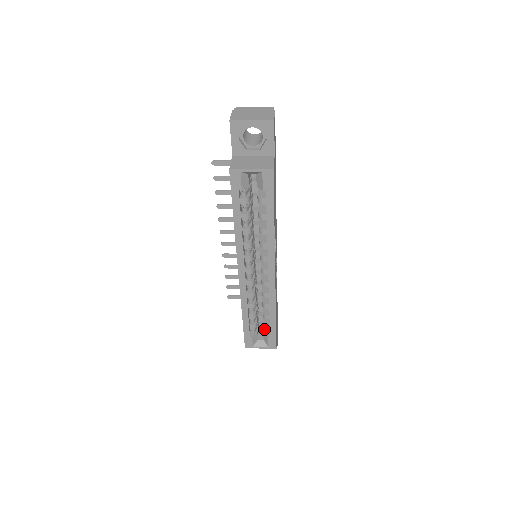
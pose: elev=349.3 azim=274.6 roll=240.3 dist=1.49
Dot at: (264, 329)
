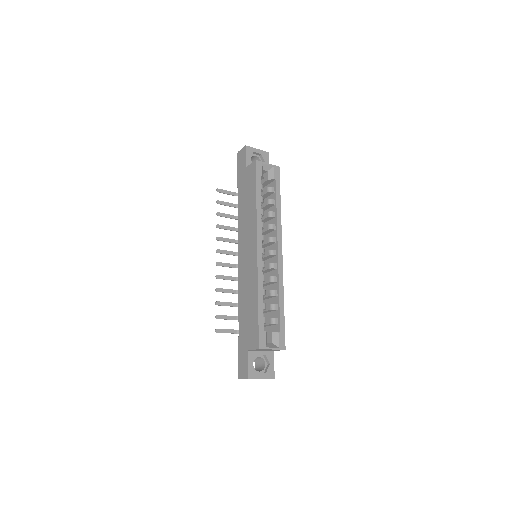
Dot at: occluded
